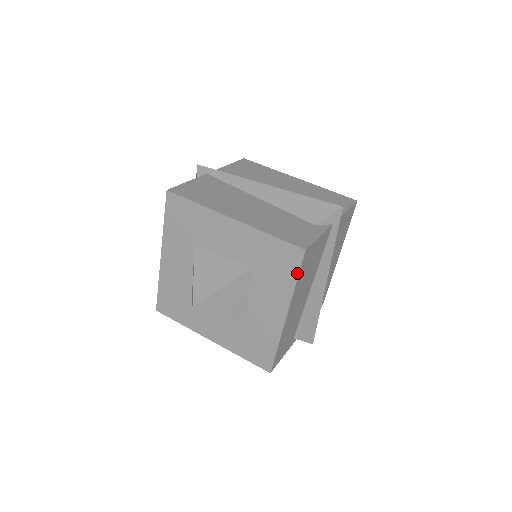
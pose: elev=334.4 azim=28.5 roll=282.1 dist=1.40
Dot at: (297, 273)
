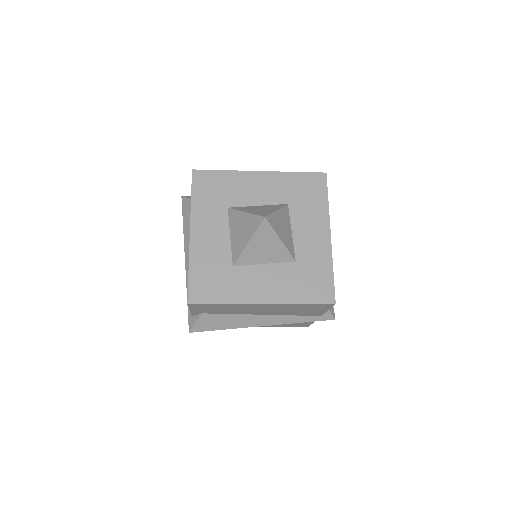
Dot at: (326, 193)
